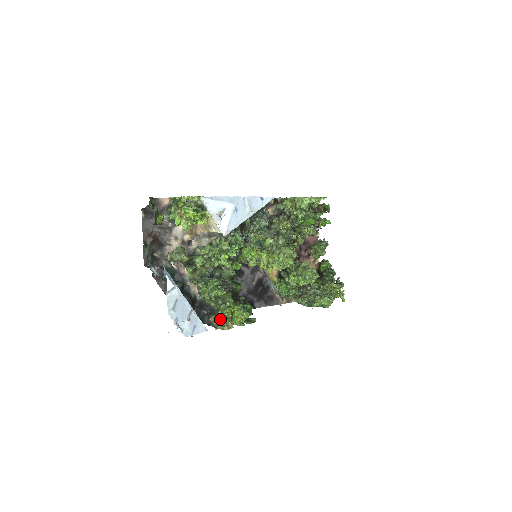
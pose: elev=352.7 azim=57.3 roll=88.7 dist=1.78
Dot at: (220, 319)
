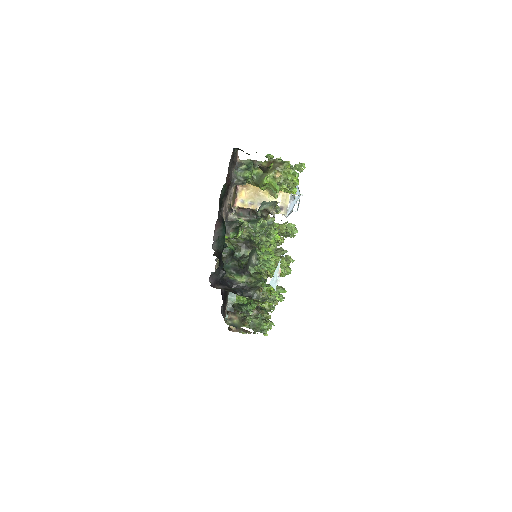
Dot at: occluded
